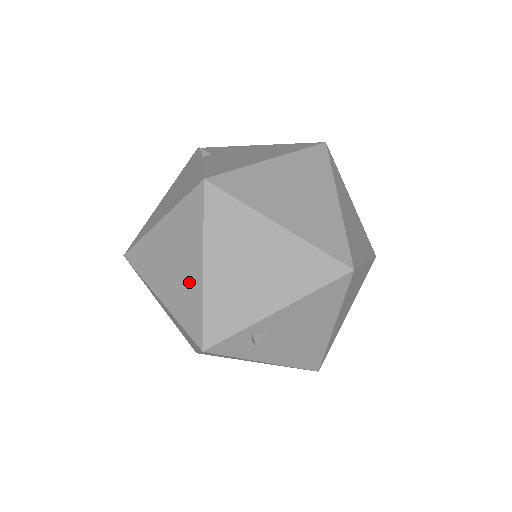
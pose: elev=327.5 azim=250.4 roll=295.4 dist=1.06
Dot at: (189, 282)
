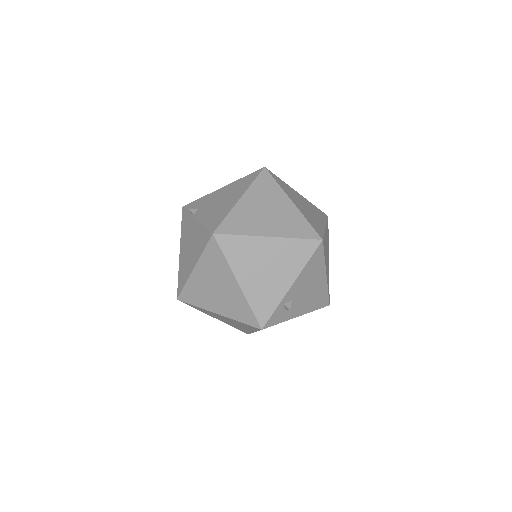
Dot at: (233, 295)
